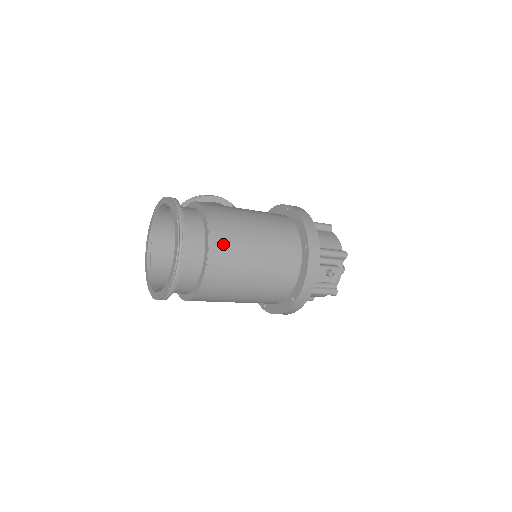
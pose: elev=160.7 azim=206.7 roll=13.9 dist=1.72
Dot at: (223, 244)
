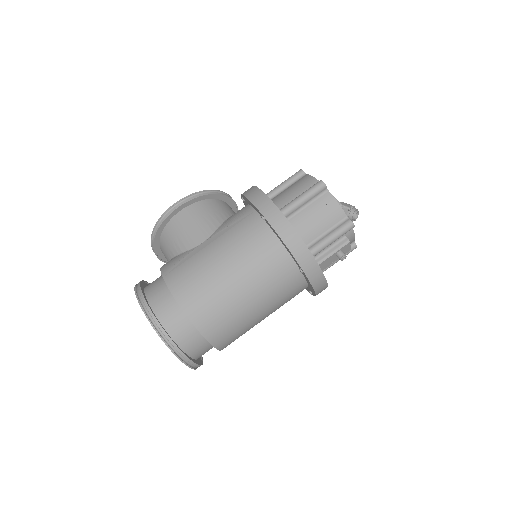
Dot at: (219, 329)
